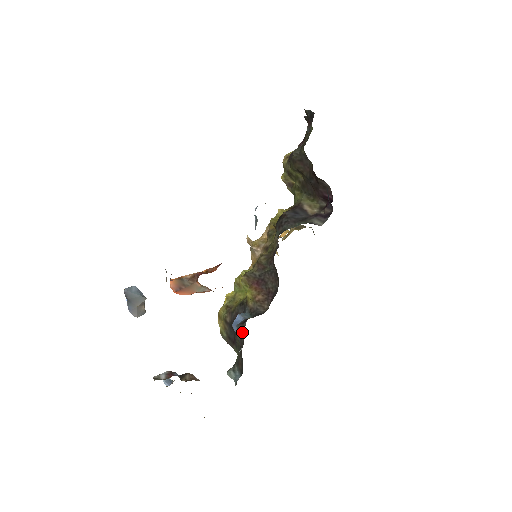
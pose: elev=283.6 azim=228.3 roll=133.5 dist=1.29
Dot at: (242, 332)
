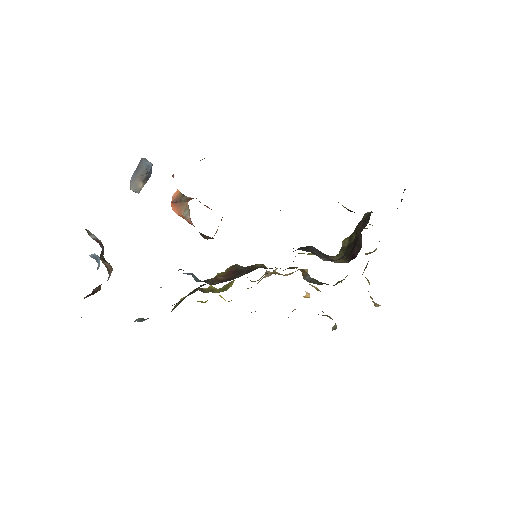
Dot at: occluded
